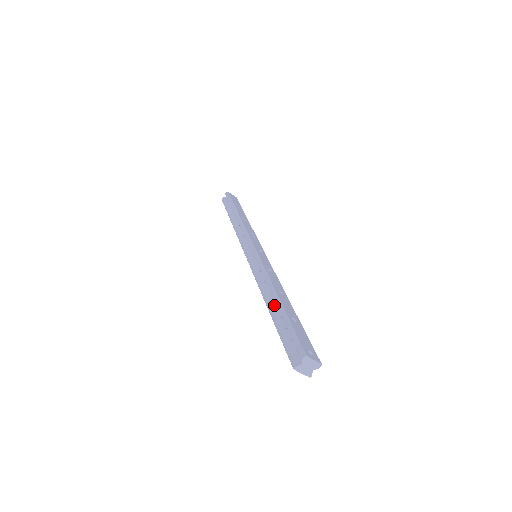
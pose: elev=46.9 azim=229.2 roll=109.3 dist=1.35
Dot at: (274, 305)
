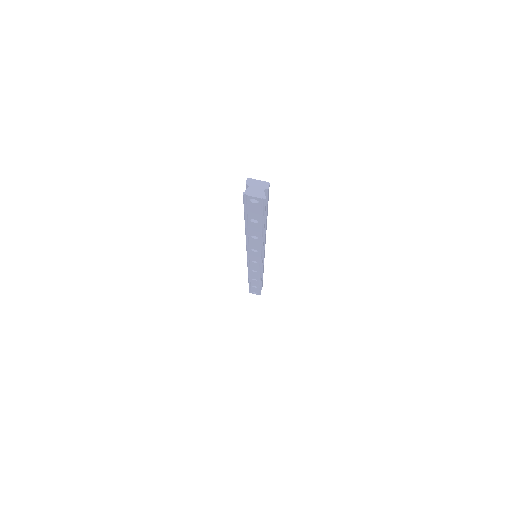
Dot at: occluded
